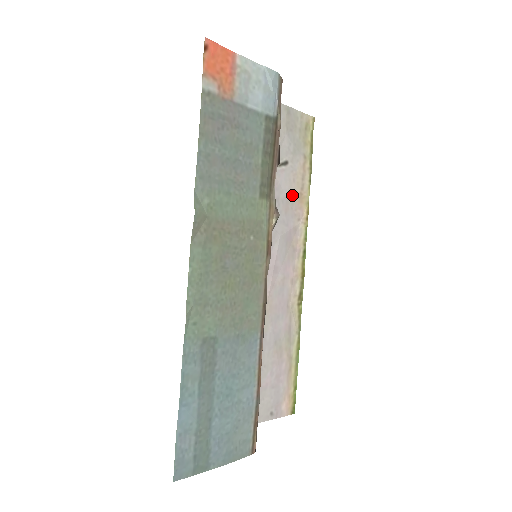
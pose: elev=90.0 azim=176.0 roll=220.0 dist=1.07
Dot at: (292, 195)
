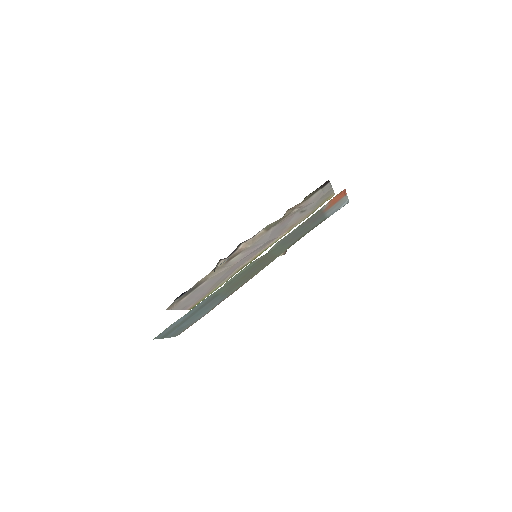
Dot at: (290, 225)
